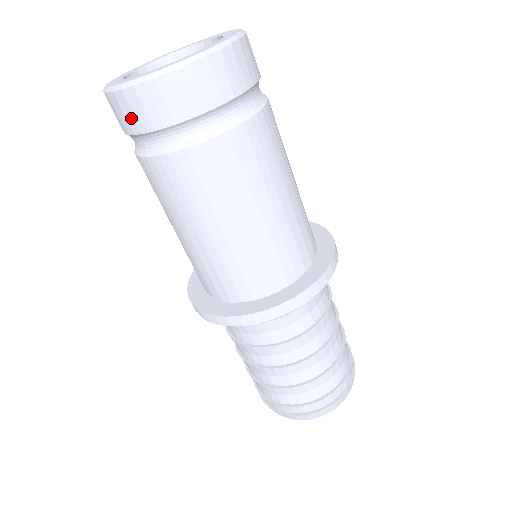
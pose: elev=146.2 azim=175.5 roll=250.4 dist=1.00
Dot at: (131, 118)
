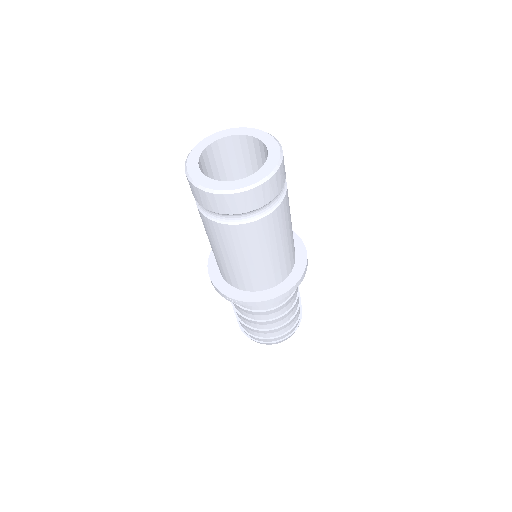
Dot at: (222, 207)
